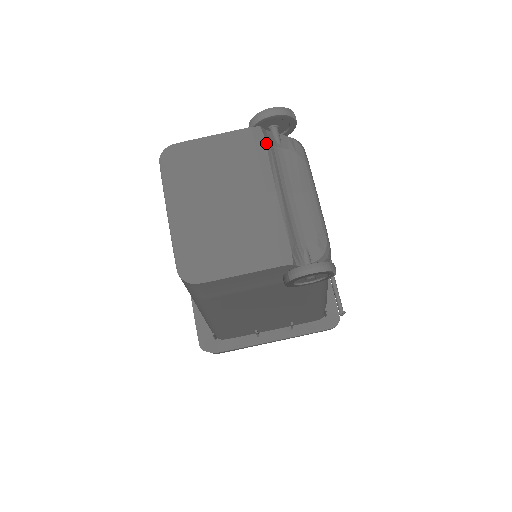
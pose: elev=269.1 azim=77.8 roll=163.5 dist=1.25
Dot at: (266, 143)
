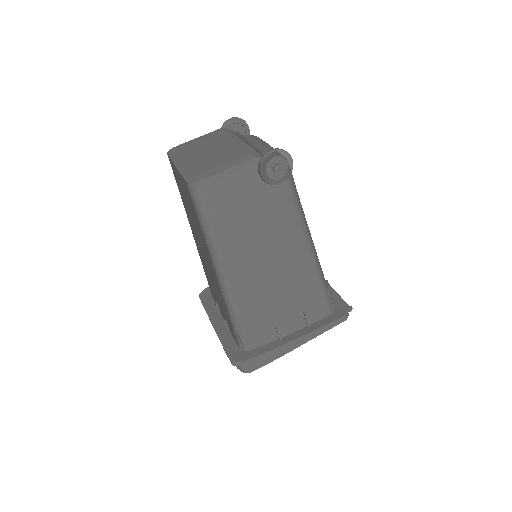
Dot at: (231, 130)
